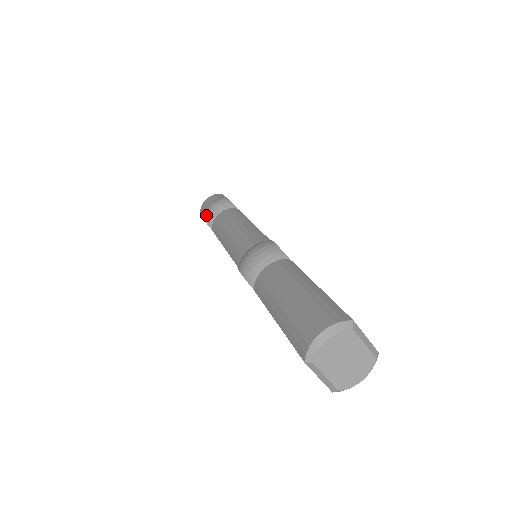
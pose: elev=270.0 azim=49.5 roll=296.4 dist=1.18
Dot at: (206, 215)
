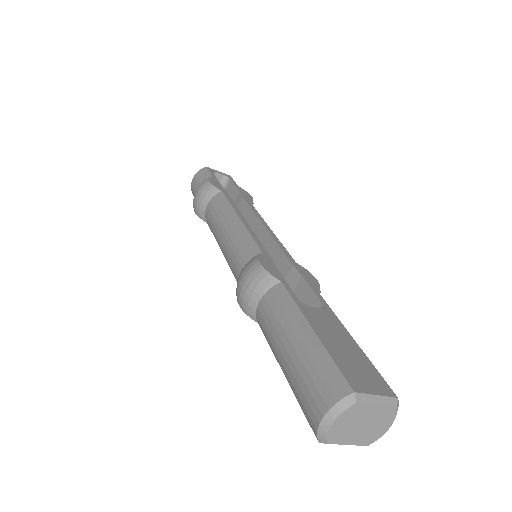
Dot at: (196, 210)
